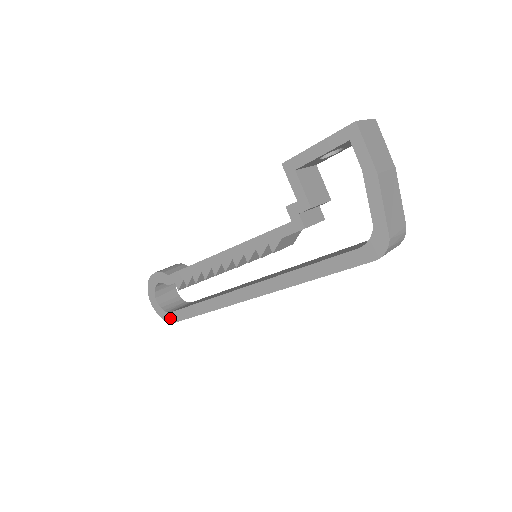
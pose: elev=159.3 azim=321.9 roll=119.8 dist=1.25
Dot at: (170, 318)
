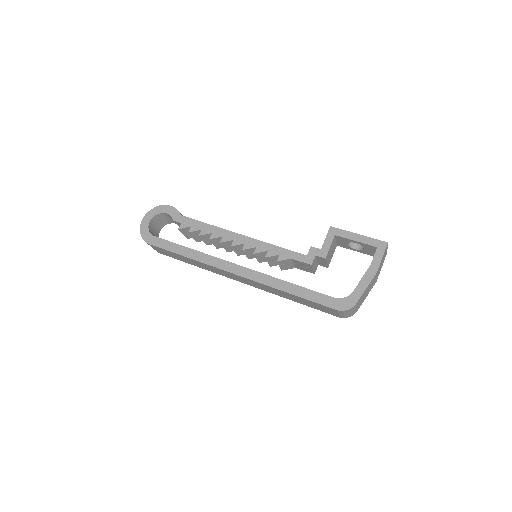
Dot at: (149, 239)
